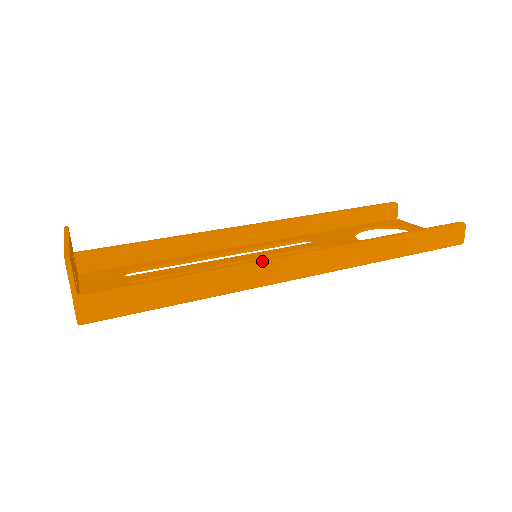
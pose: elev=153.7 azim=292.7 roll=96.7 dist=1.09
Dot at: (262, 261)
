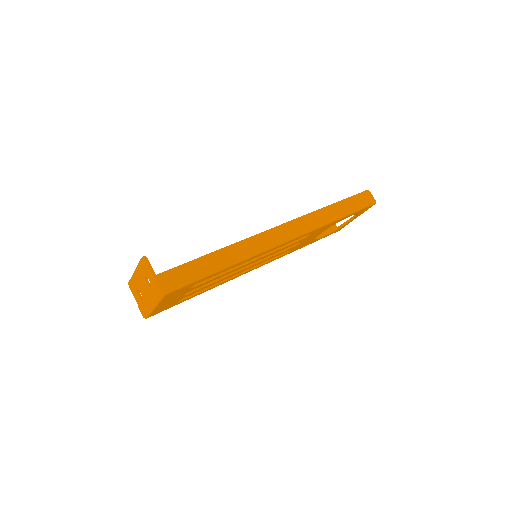
Dot at: (258, 234)
